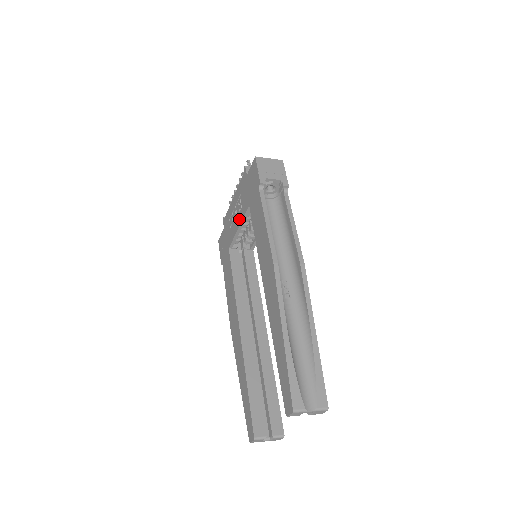
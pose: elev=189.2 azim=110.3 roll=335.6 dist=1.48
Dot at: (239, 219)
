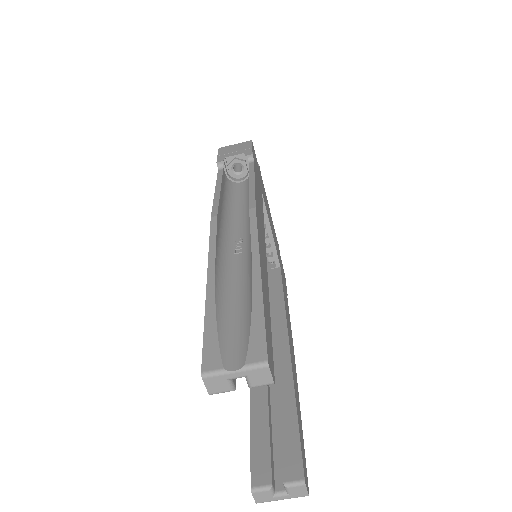
Dot at: occluded
